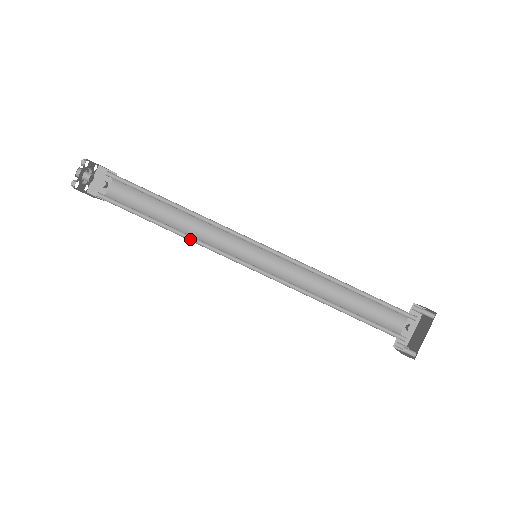
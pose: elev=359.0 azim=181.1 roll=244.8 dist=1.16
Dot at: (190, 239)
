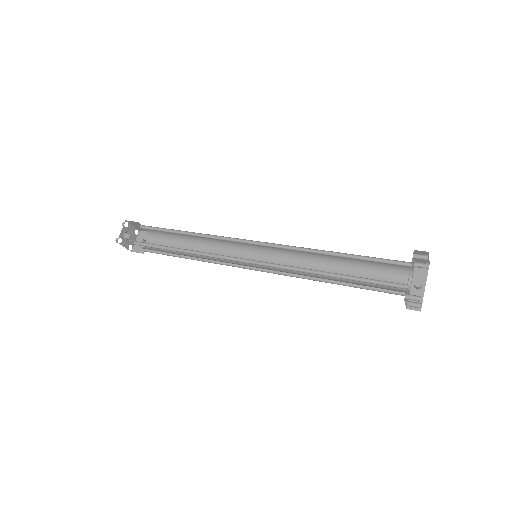
Dot at: (200, 255)
